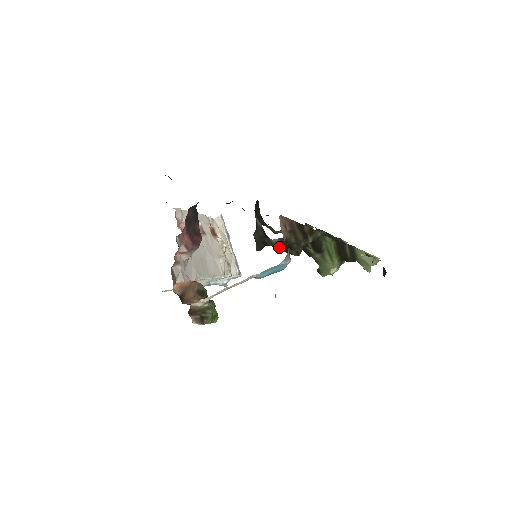
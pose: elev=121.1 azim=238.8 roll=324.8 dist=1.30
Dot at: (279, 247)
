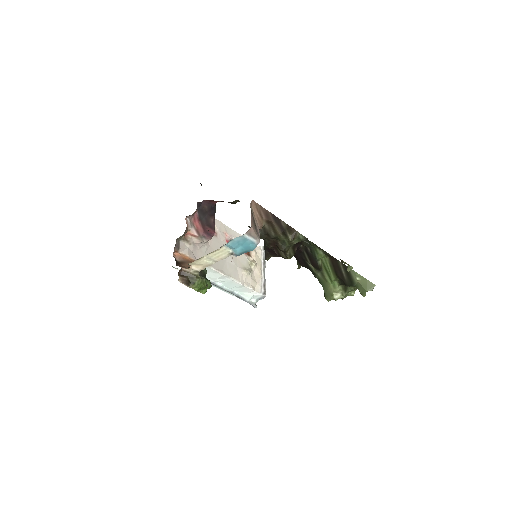
Dot at: (266, 243)
